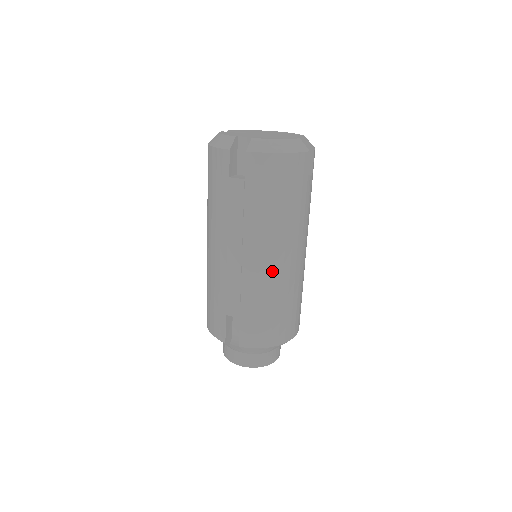
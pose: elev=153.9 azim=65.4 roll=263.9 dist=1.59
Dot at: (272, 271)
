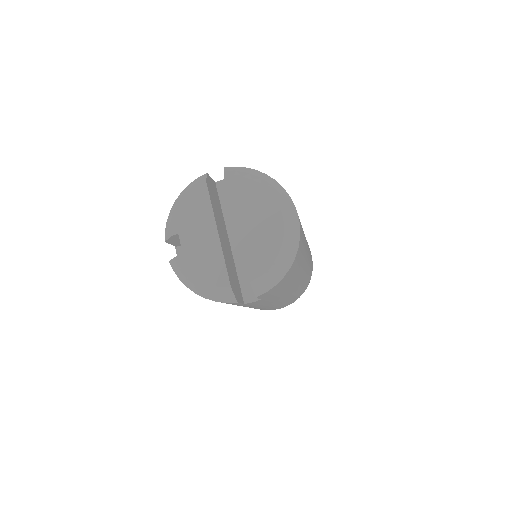
Dot at: occluded
